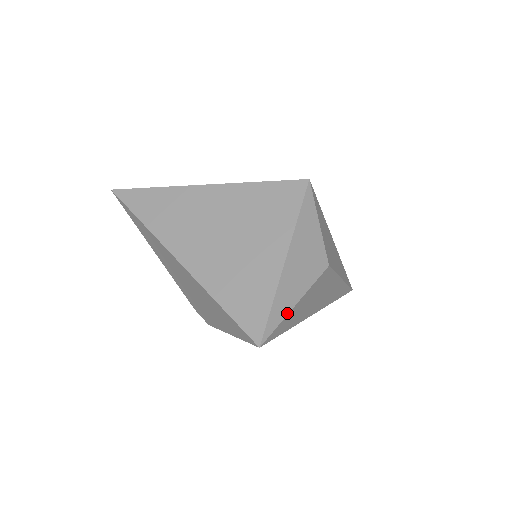
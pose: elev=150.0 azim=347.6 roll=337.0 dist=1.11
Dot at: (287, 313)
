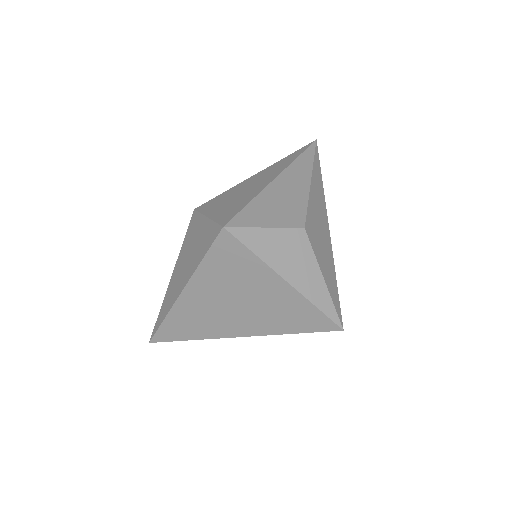
Dot at: (328, 293)
